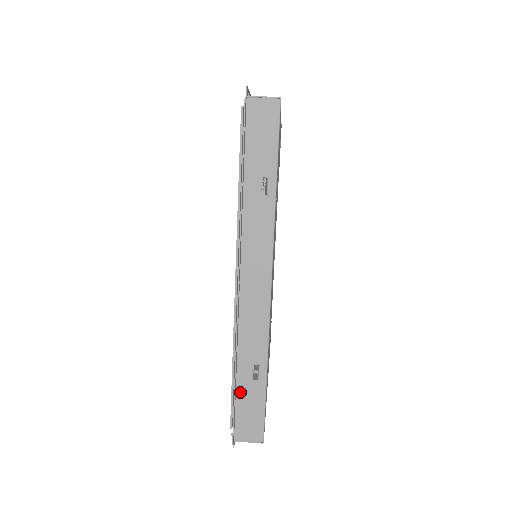
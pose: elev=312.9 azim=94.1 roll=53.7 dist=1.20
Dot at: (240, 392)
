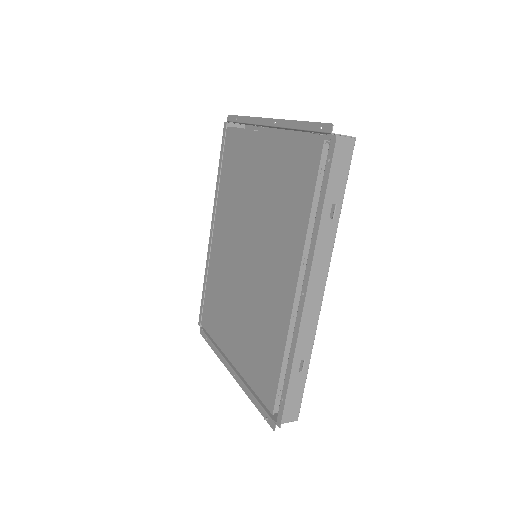
Dot at: occluded
